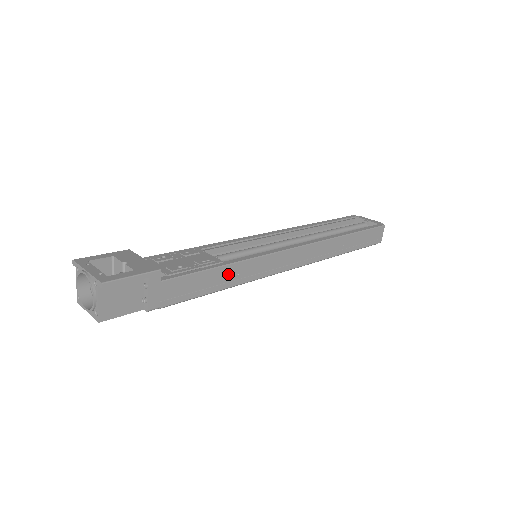
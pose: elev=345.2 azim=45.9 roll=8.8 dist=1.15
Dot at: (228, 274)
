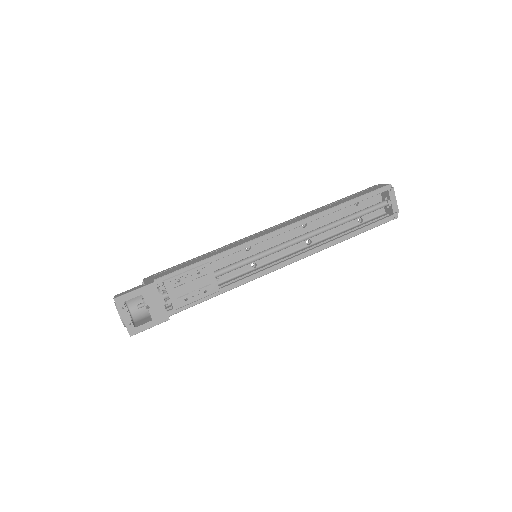
Dot at: occluded
